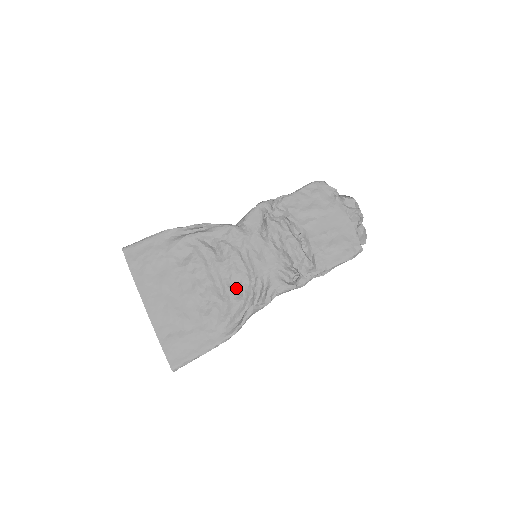
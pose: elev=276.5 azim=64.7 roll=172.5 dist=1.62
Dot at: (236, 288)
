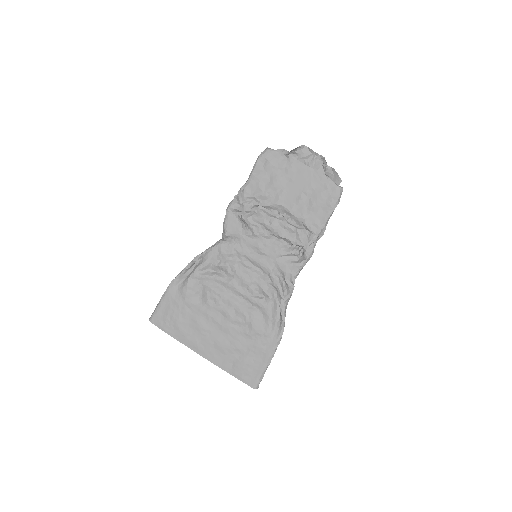
Dot at: (259, 293)
